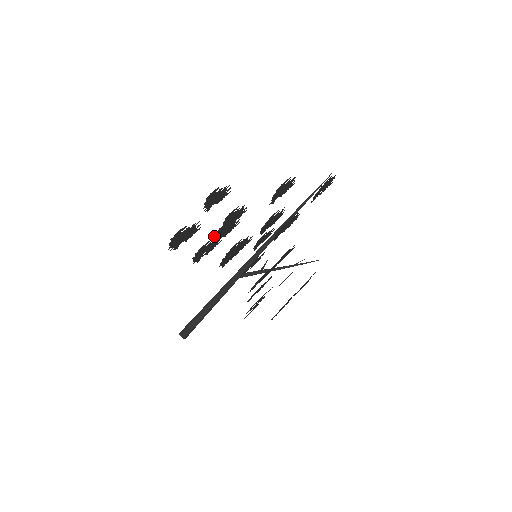
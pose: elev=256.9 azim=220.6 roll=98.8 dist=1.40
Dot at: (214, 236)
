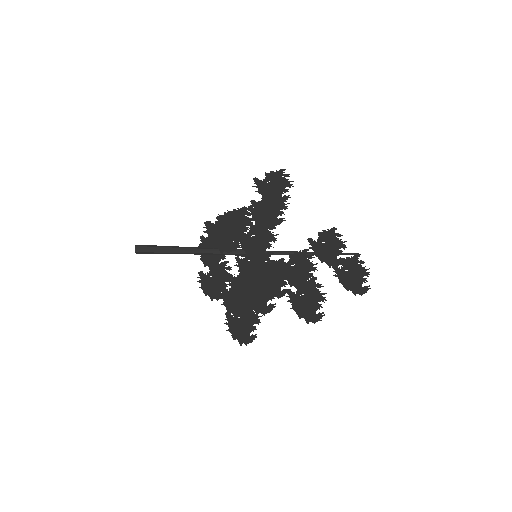
Dot at: (251, 254)
